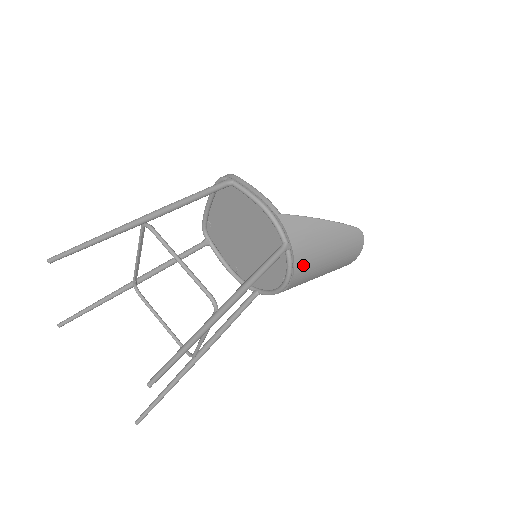
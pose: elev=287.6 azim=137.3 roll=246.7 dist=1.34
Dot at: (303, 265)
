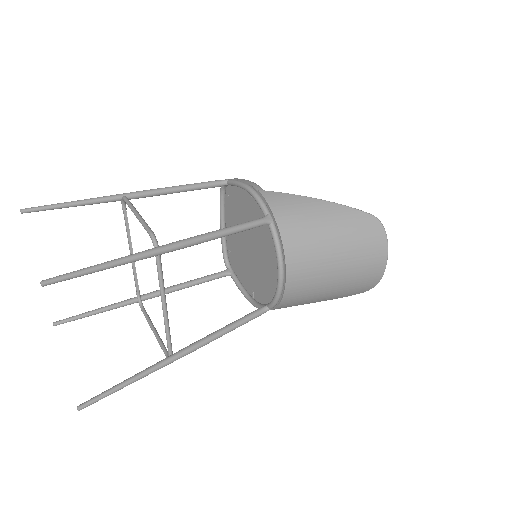
Dot at: (296, 246)
